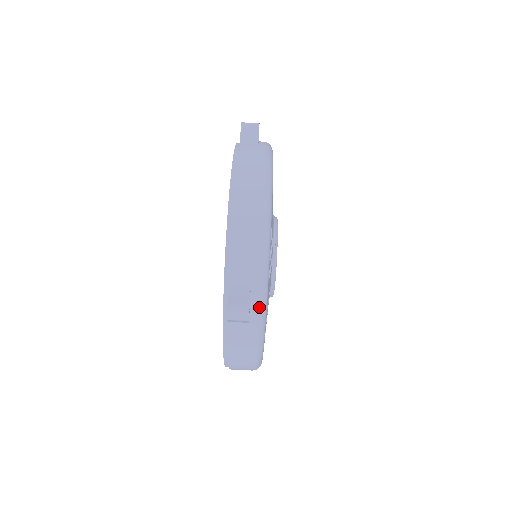
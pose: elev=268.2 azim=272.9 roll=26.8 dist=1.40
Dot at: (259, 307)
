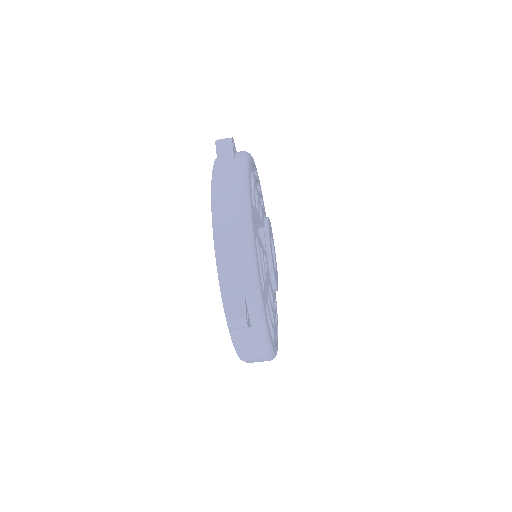
Dot at: occluded
